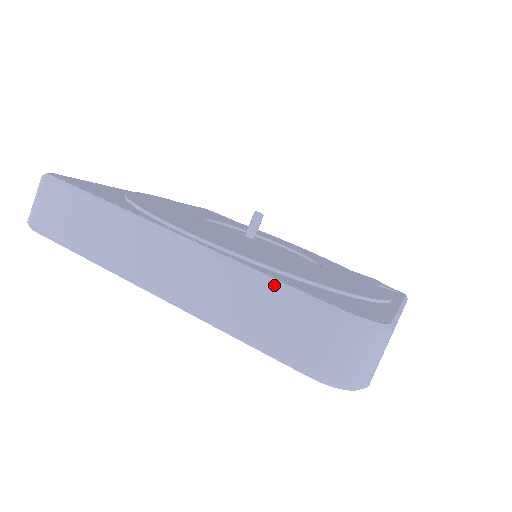
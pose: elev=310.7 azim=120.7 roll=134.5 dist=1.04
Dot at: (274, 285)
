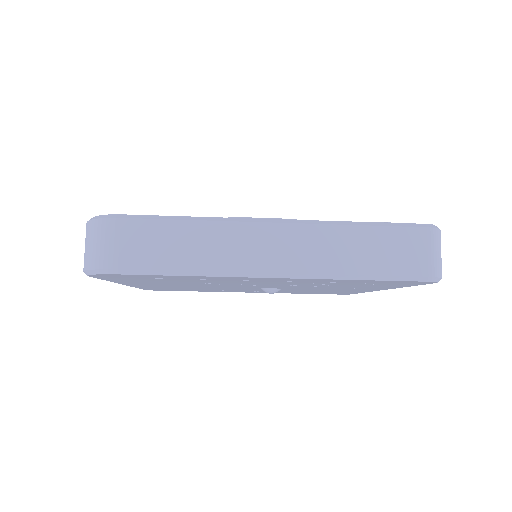
Dot at: occluded
